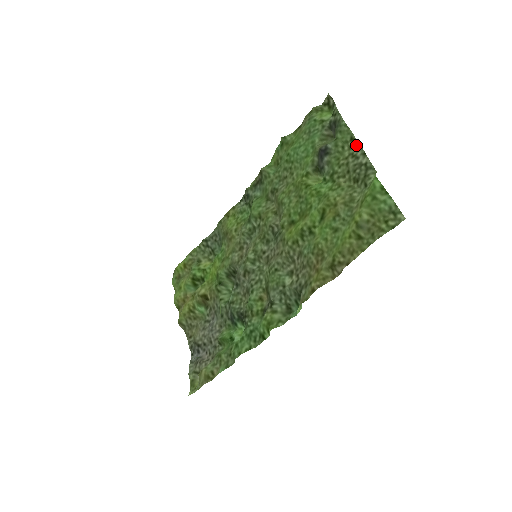
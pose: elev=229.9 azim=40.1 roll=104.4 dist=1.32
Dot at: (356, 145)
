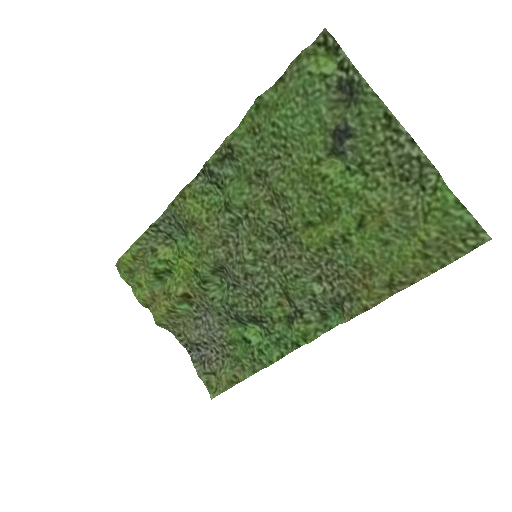
Dot at: (396, 126)
